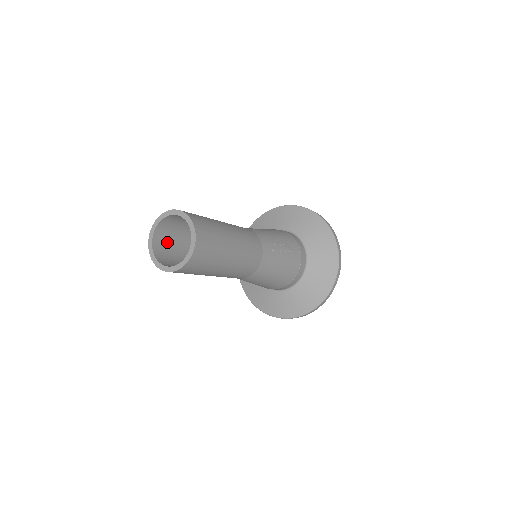
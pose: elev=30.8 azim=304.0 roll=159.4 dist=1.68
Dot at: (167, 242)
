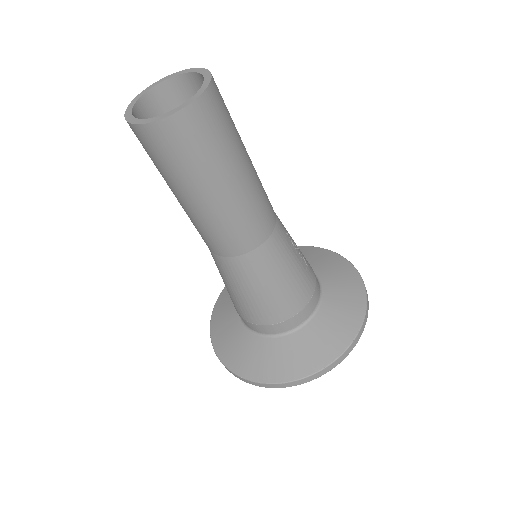
Dot at: occluded
